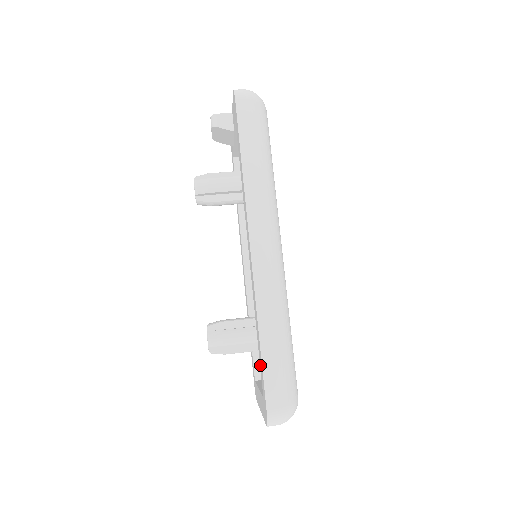
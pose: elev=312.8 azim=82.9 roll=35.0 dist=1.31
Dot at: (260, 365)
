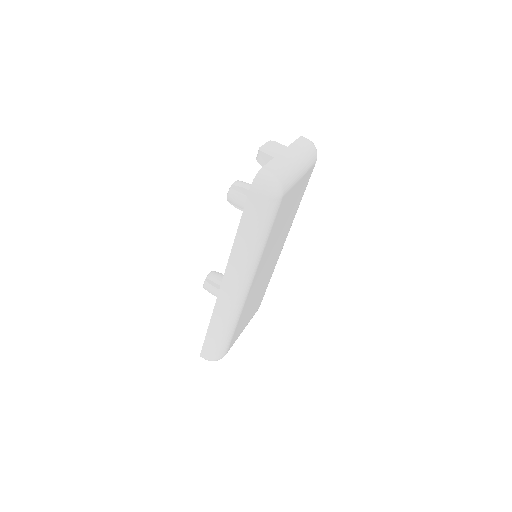
Dot at: occluded
